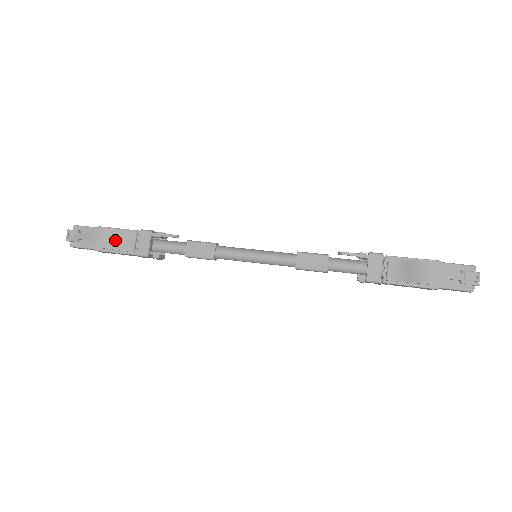
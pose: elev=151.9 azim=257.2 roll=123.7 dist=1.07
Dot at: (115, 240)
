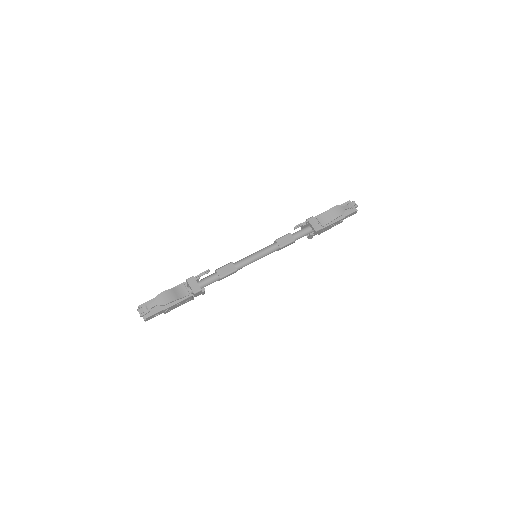
Dot at: (175, 294)
